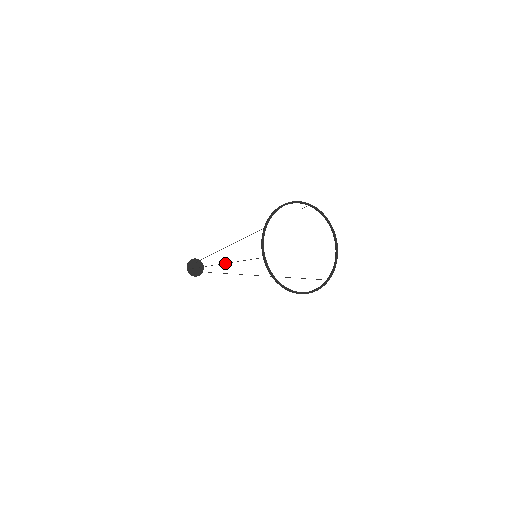
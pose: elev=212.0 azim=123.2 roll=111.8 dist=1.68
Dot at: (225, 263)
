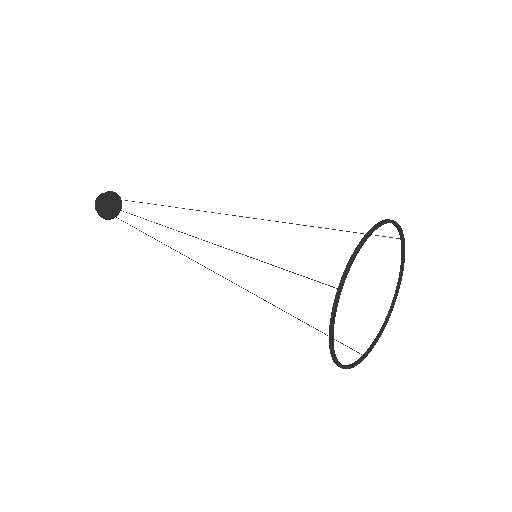
Dot at: occluded
